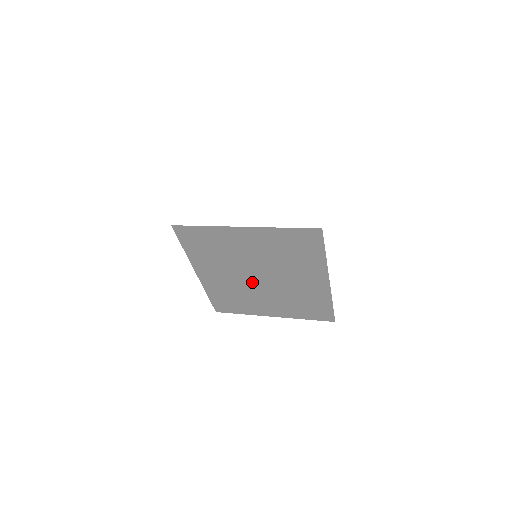
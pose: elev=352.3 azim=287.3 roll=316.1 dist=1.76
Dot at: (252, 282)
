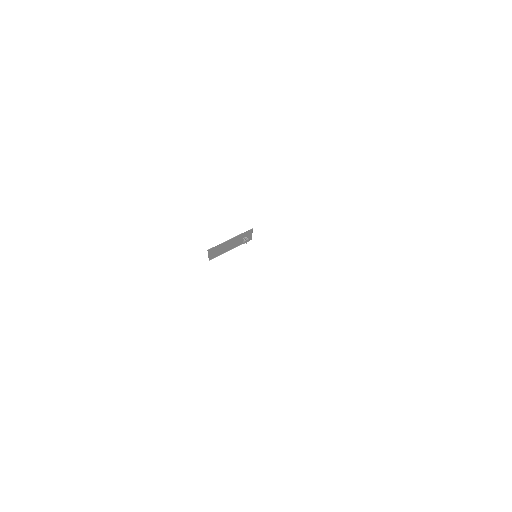
Dot at: occluded
